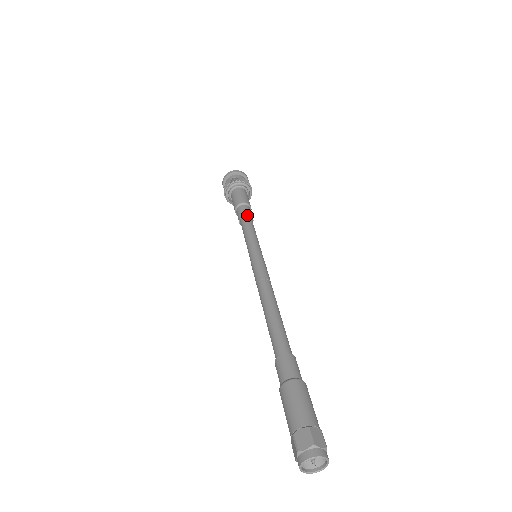
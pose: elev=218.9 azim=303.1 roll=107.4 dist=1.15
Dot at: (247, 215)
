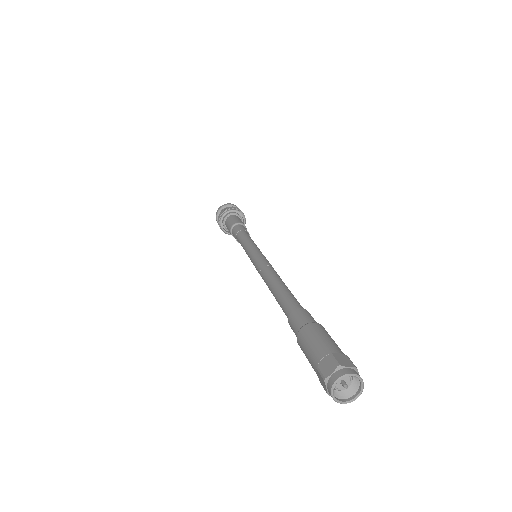
Dot at: (242, 230)
